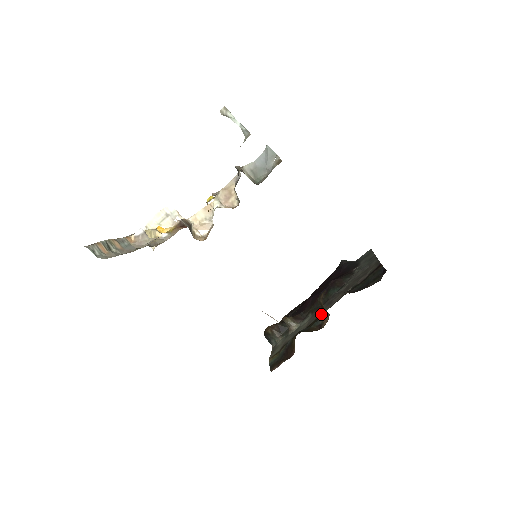
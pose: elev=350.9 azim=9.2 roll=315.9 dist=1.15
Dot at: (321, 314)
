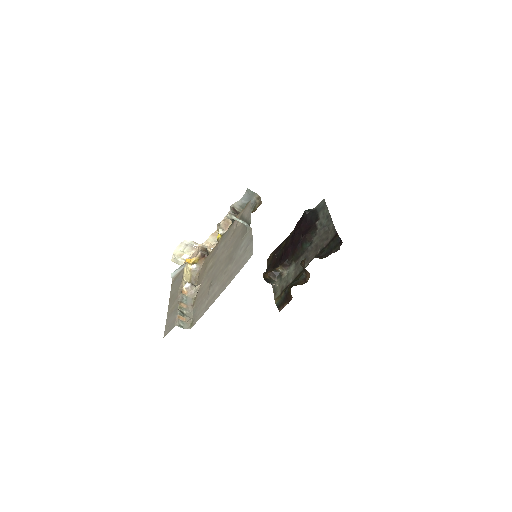
Dot at: (304, 272)
